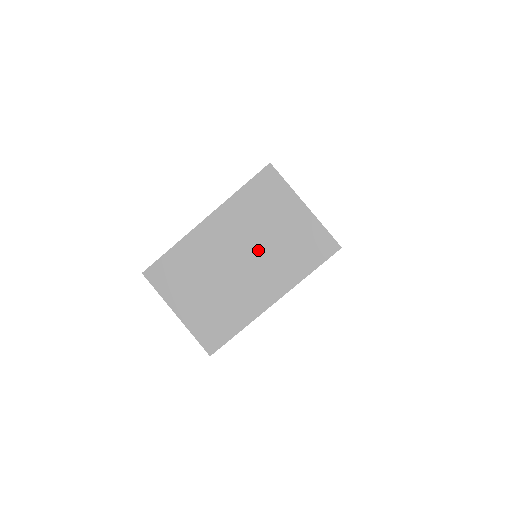
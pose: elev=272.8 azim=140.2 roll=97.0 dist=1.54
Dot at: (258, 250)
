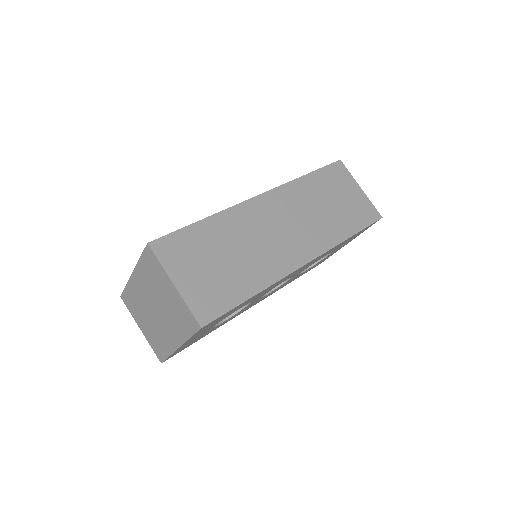
Dot at: (161, 307)
